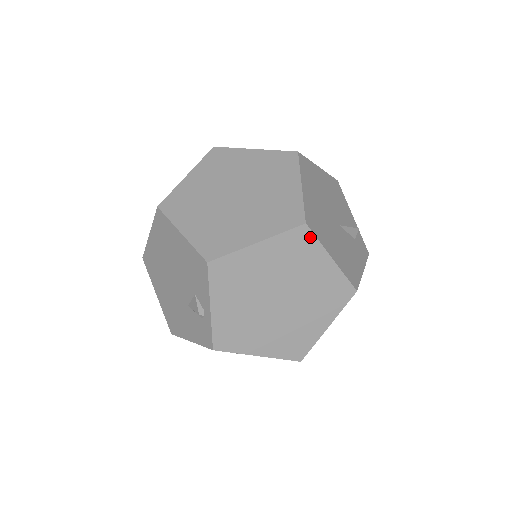
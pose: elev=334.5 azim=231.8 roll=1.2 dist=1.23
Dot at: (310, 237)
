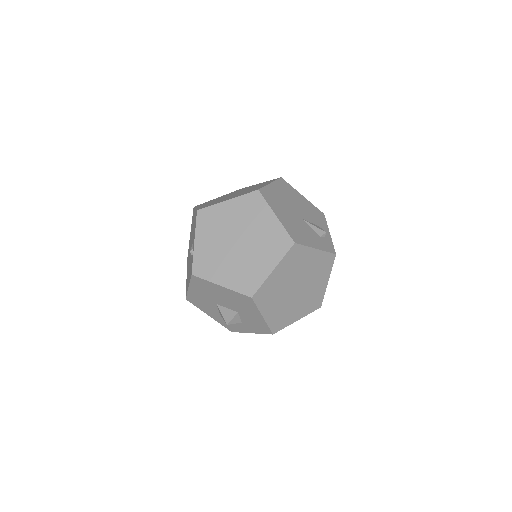
Dot at: (261, 199)
